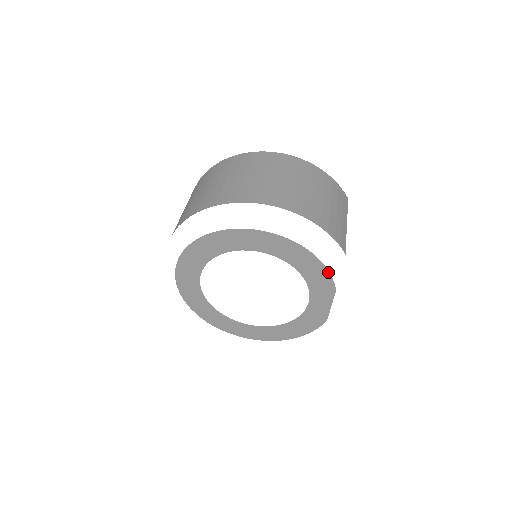
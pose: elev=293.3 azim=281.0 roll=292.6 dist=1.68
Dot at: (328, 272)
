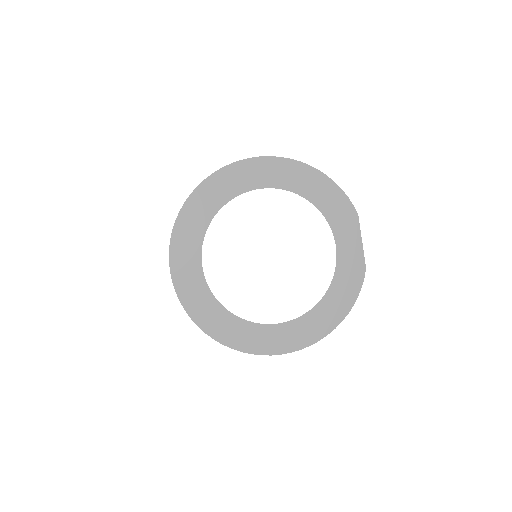
Dot at: (340, 189)
